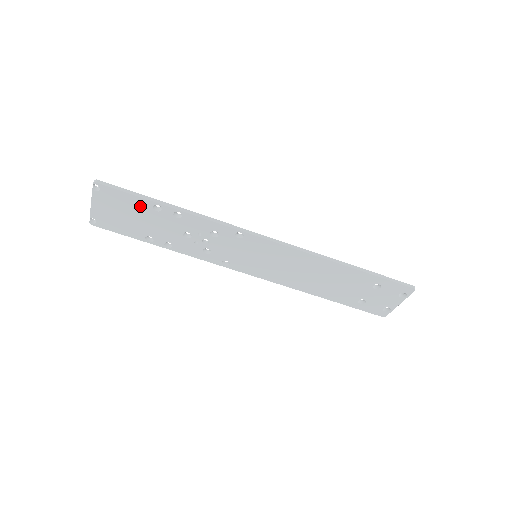
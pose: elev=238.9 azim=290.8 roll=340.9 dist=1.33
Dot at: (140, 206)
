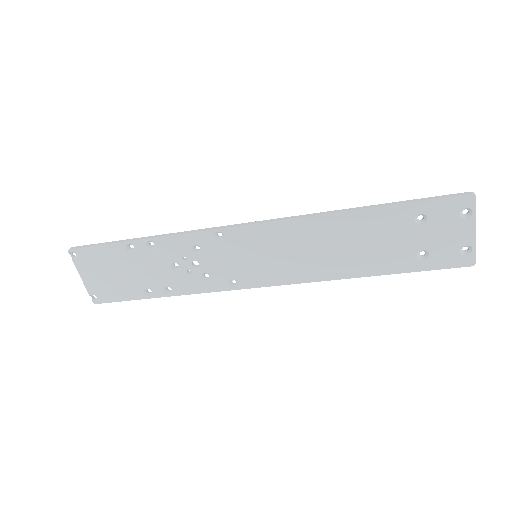
Dot at: (116, 255)
